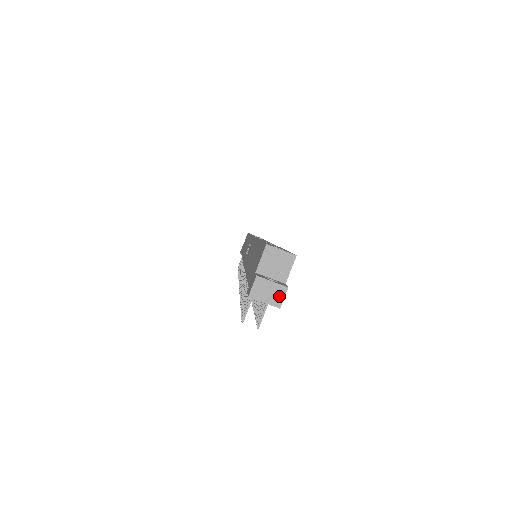
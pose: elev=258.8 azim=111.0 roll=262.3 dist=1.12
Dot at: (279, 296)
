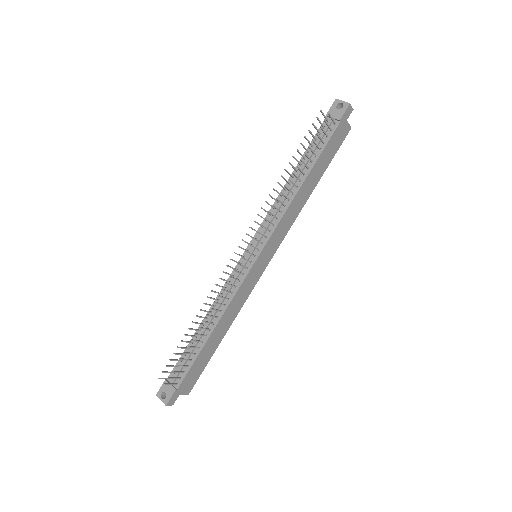
Dot at: (349, 106)
